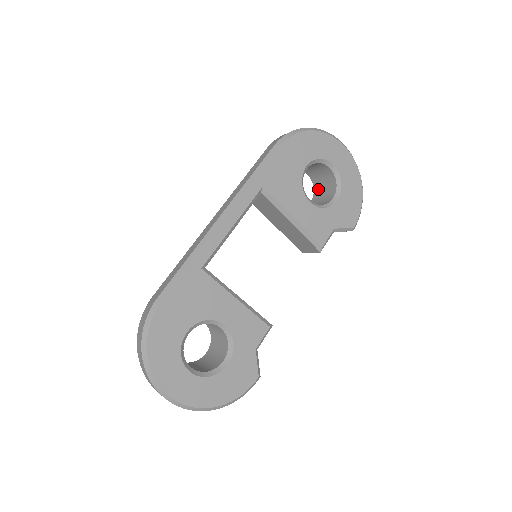
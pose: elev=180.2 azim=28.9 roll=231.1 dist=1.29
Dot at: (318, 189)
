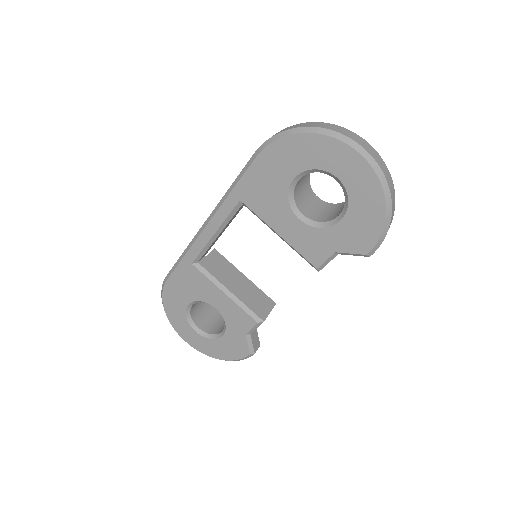
Dot at: occluded
